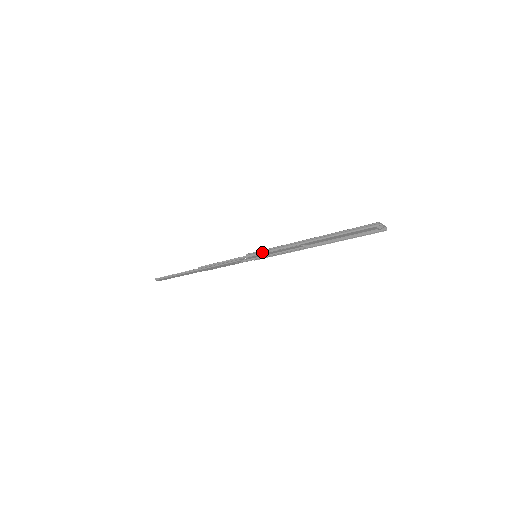
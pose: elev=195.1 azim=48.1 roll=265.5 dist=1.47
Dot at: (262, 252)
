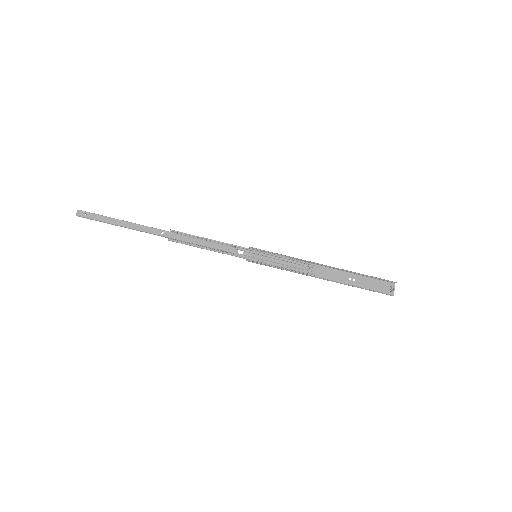
Dot at: occluded
